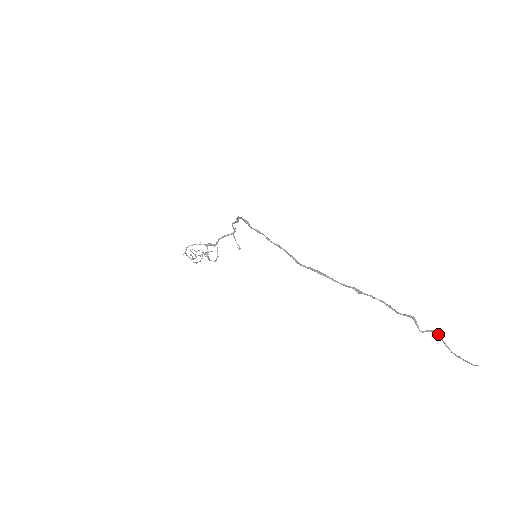
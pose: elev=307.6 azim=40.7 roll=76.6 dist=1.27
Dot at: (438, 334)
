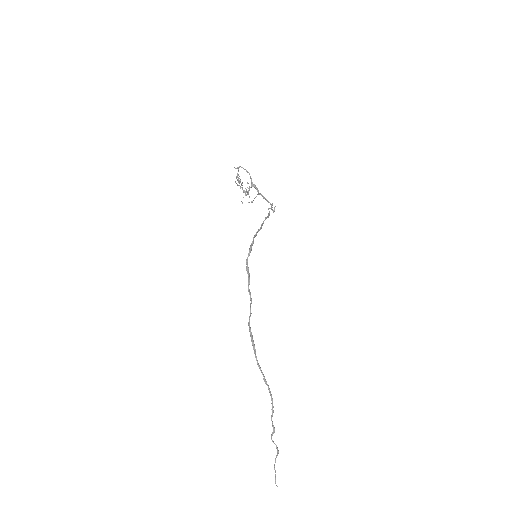
Dot at: (277, 452)
